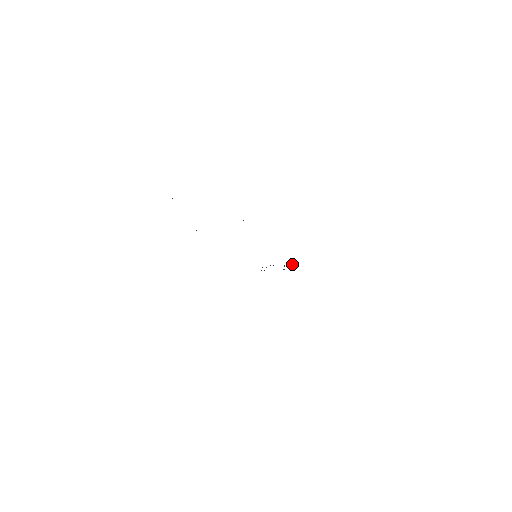
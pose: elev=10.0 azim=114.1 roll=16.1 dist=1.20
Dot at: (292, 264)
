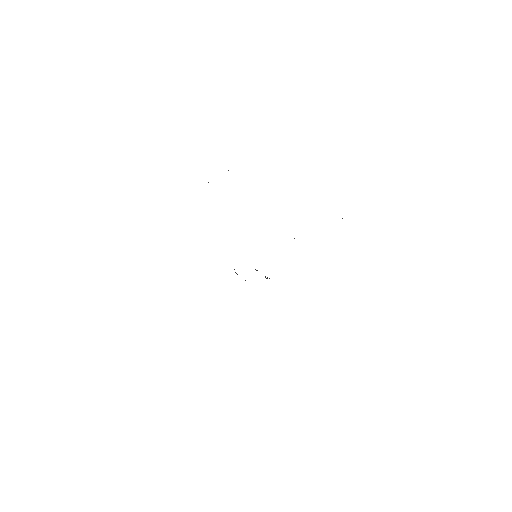
Dot at: (269, 278)
